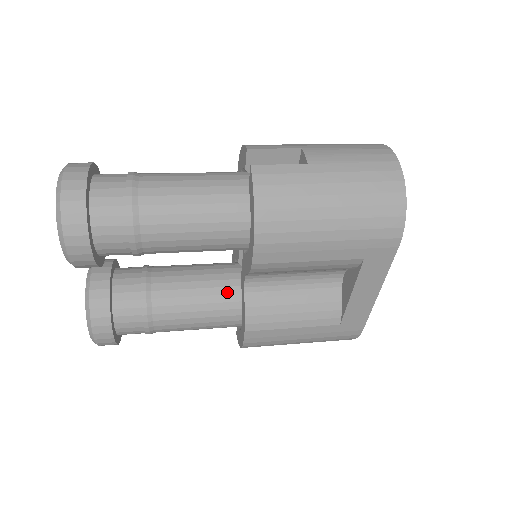
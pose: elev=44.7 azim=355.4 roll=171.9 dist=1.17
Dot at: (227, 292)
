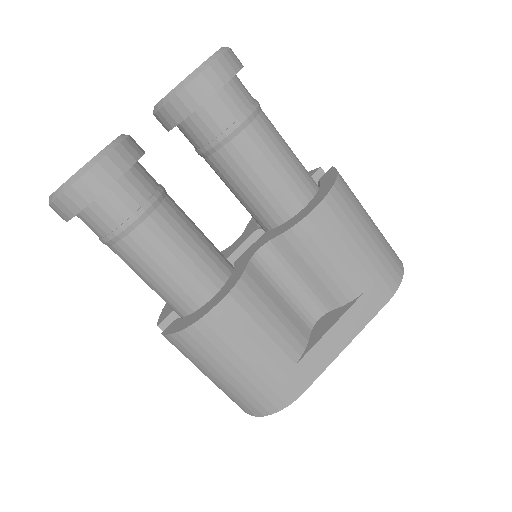
Dot at: (221, 259)
